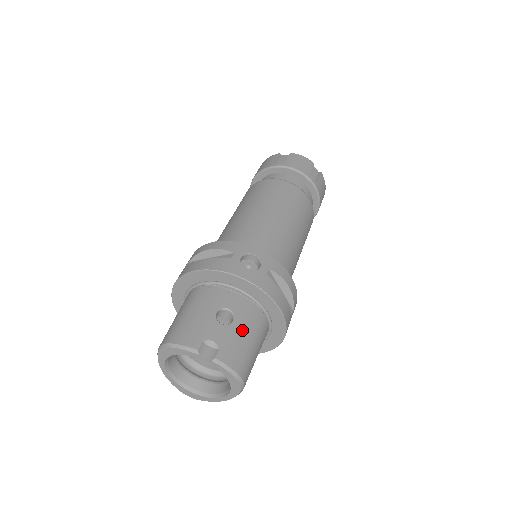
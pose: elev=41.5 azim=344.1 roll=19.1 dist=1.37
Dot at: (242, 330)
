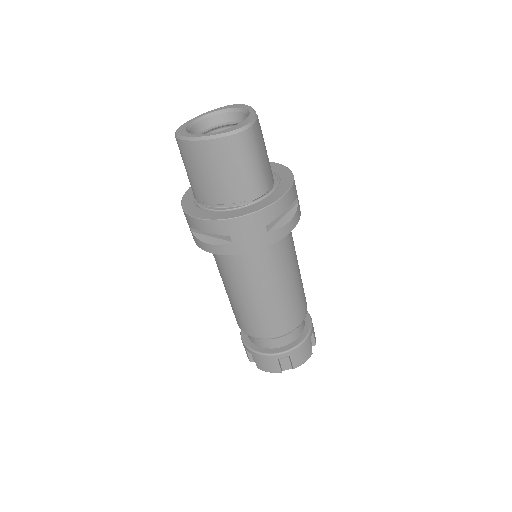
Dot at: (266, 156)
